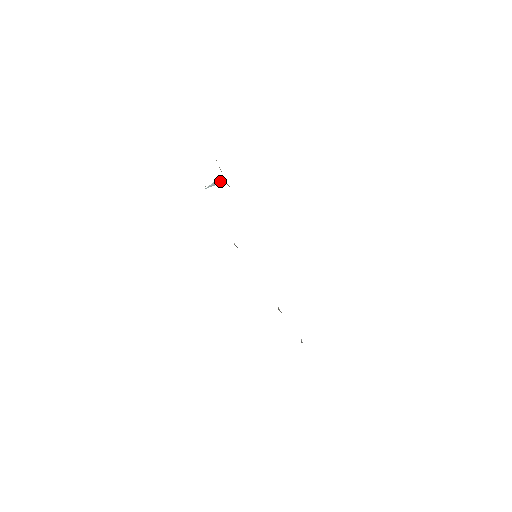
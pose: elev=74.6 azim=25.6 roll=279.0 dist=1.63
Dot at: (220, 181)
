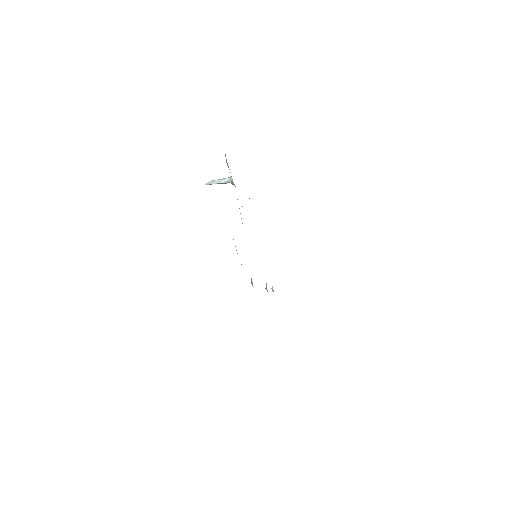
Dot at: (227, 181)
